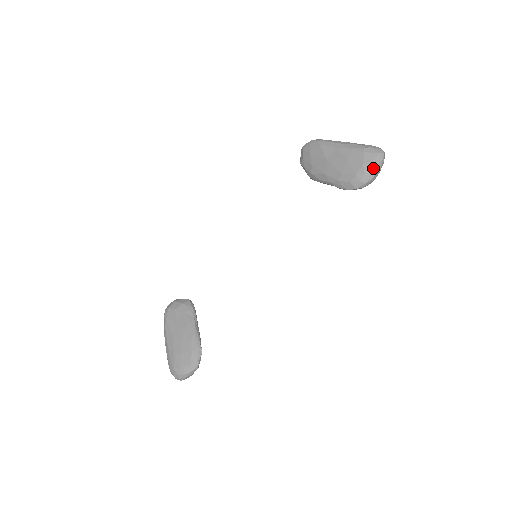
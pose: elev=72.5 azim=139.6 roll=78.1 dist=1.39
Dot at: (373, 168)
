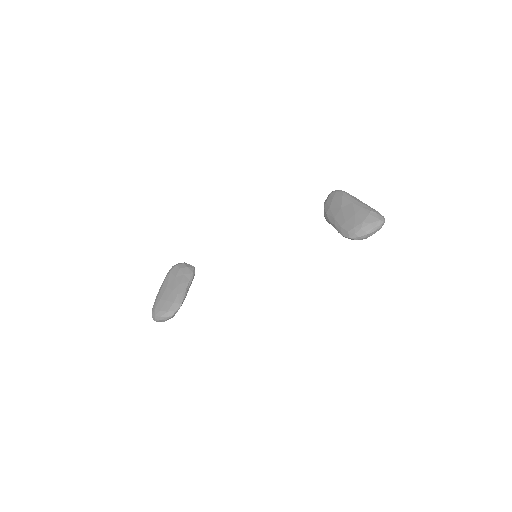
Dot at: (369, 228)
